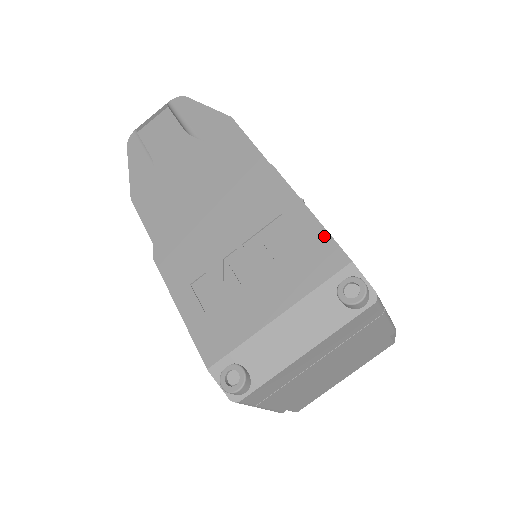
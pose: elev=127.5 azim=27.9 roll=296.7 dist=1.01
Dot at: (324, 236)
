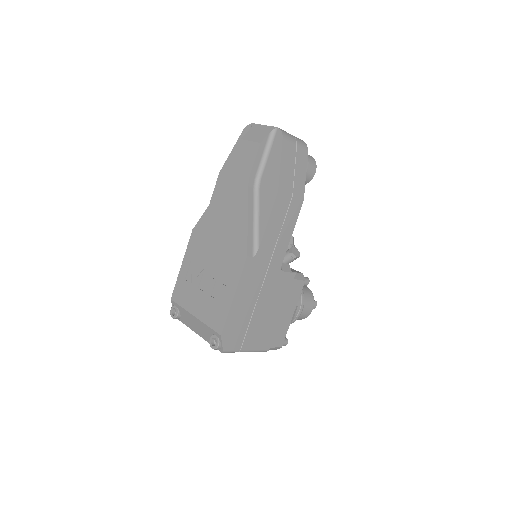
Dot at: (226, 314)
